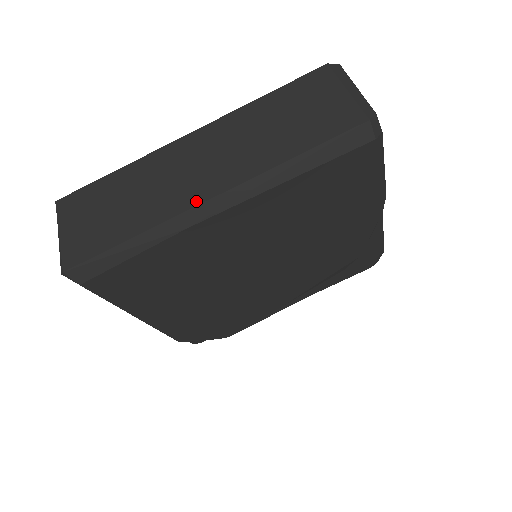
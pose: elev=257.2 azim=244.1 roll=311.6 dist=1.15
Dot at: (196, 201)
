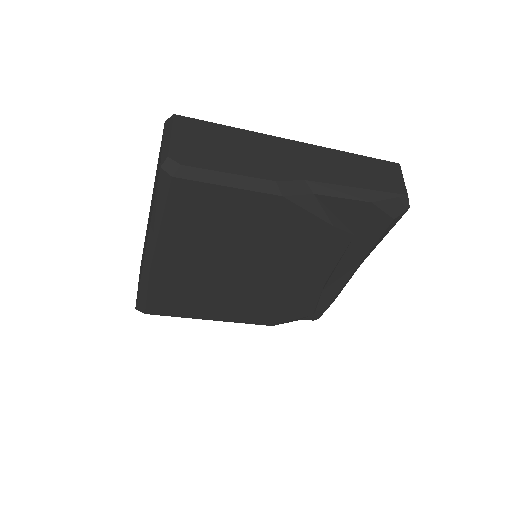
Dot at: (144, 255)
